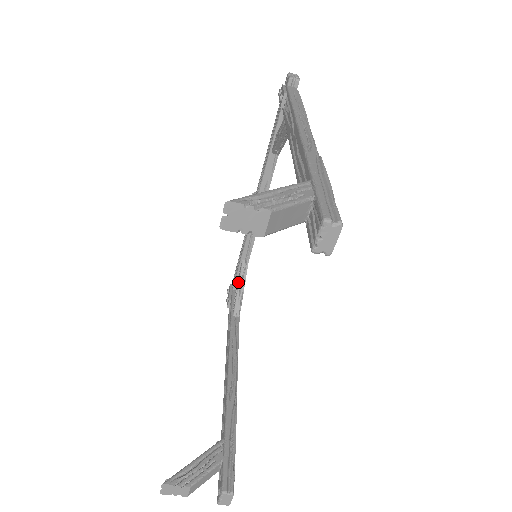
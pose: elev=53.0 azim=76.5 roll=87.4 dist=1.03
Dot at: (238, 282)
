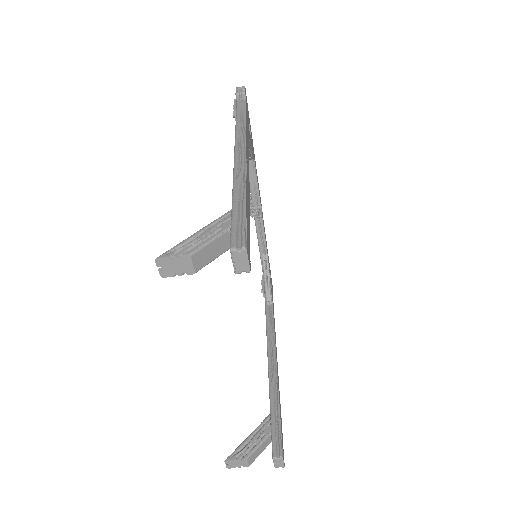
Dot at: occluded
